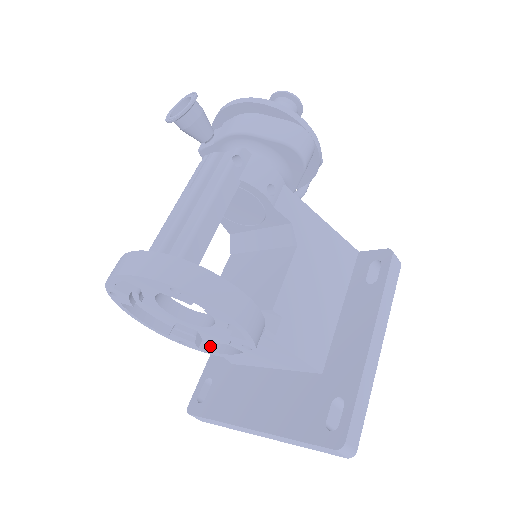
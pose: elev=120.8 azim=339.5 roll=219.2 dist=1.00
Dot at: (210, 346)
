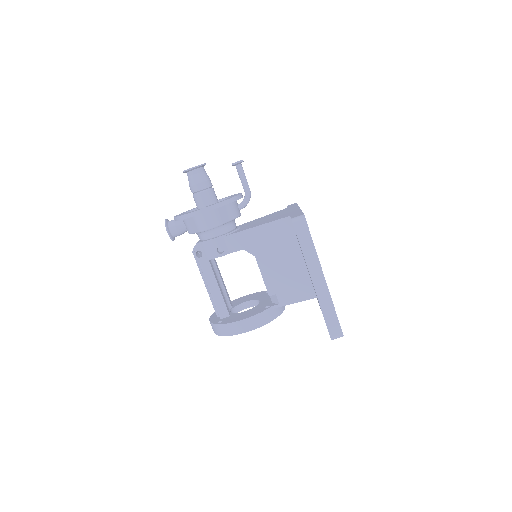
Dot at: occluded
